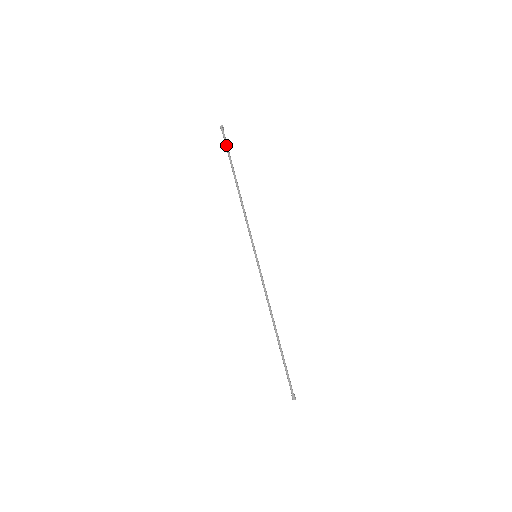
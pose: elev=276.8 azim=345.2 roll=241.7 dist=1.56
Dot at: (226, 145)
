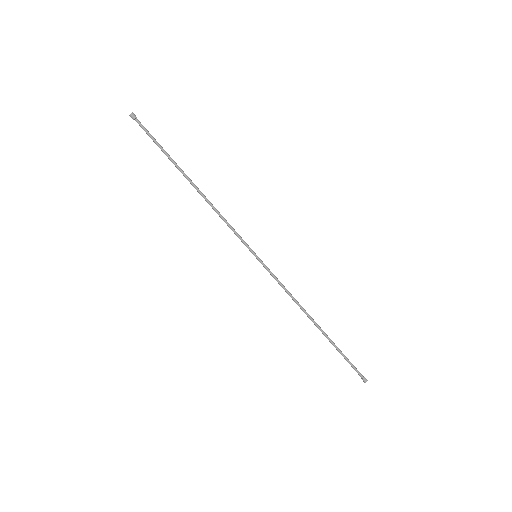
Dot at: (152, 137)
